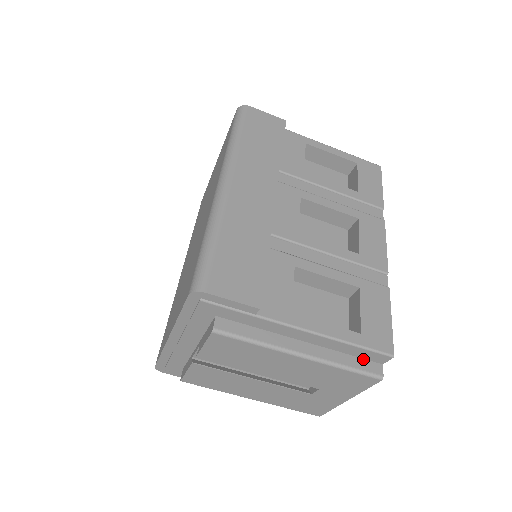
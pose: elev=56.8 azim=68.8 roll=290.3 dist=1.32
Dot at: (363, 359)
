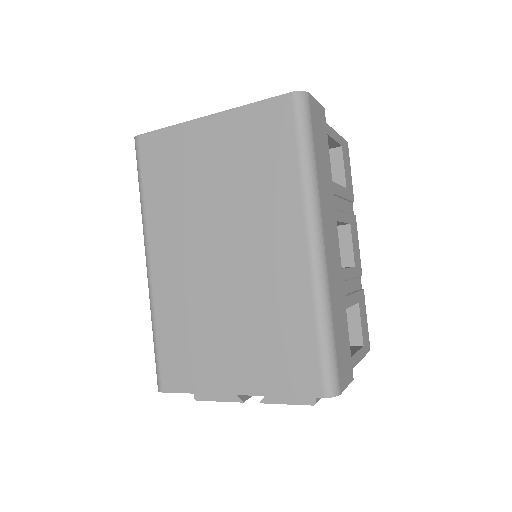
Dot at: occluded
